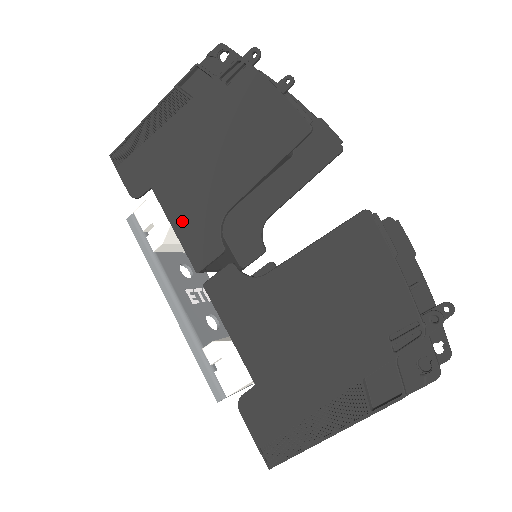
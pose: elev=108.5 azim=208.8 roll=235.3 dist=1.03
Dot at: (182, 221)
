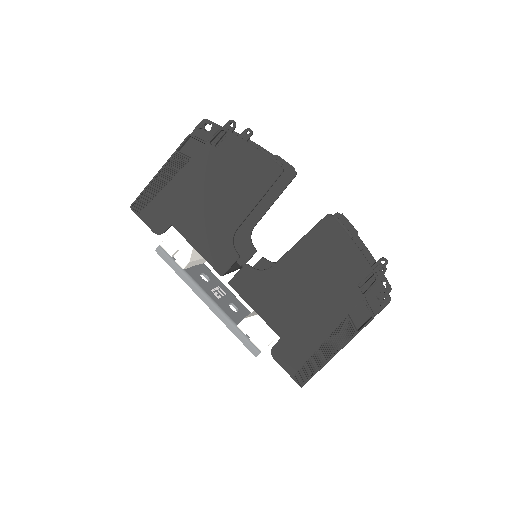
Dot at: (202, 244)
